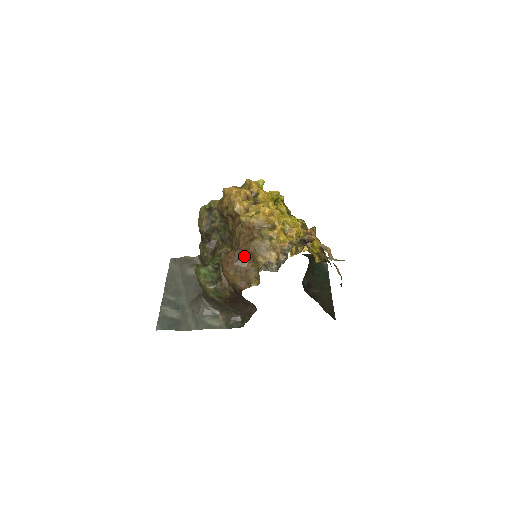
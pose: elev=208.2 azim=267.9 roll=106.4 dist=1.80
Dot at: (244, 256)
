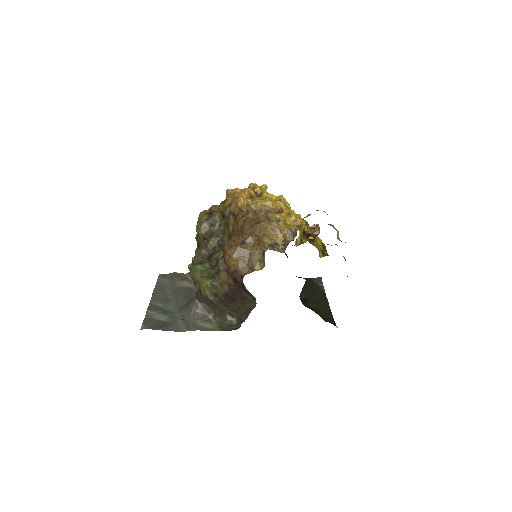
Dot at: (249, 240)
